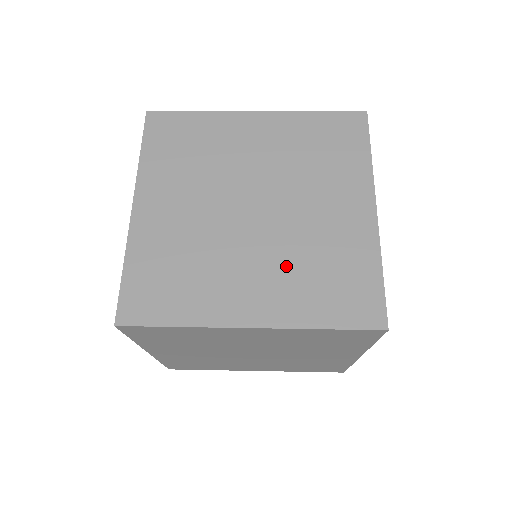
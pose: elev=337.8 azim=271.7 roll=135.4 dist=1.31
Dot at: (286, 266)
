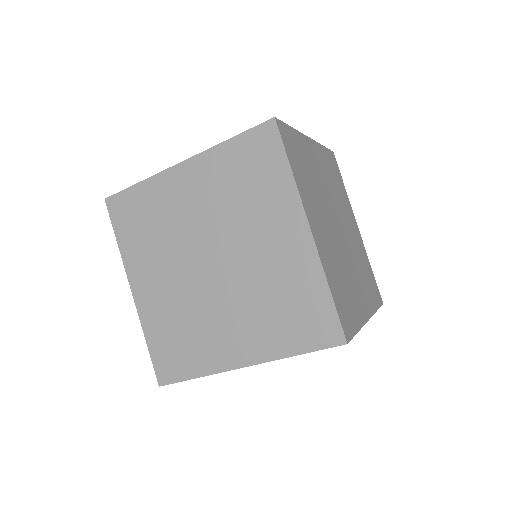
Dot at: occluded
